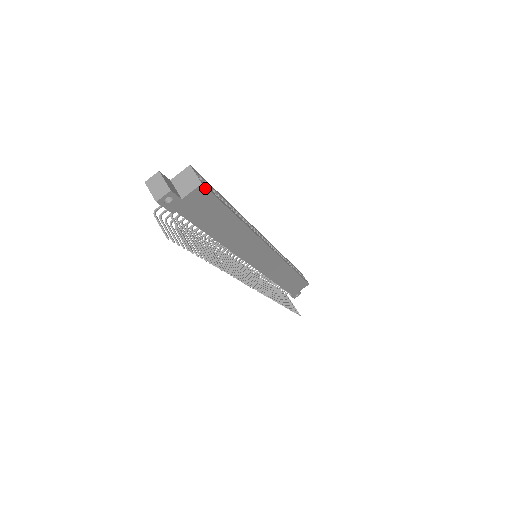
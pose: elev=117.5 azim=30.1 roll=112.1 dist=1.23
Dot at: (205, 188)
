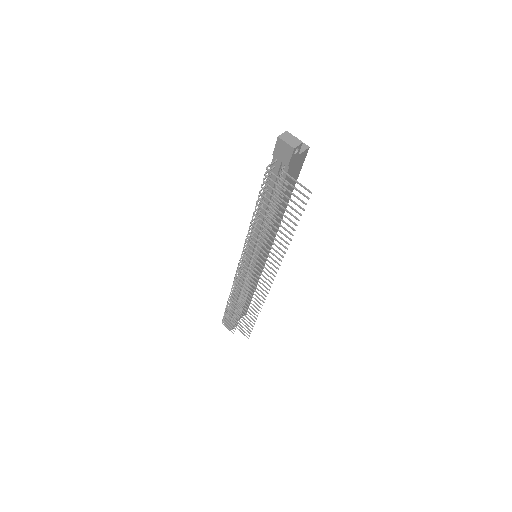
Dot at: occluded
